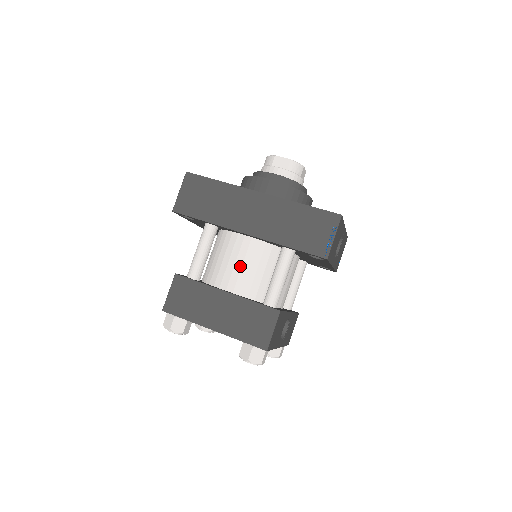
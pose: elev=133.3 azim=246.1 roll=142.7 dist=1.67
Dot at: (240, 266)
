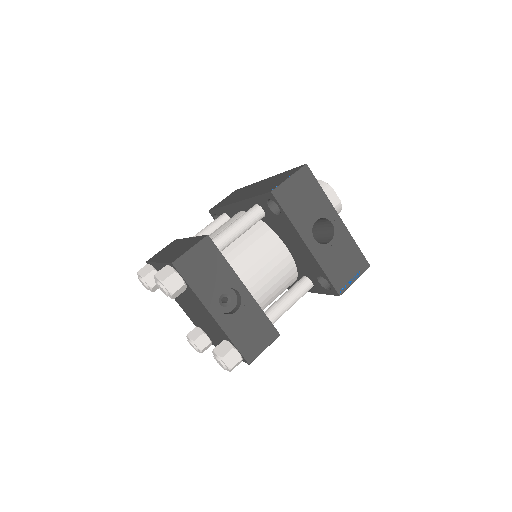
Dot at: (218, 229)
